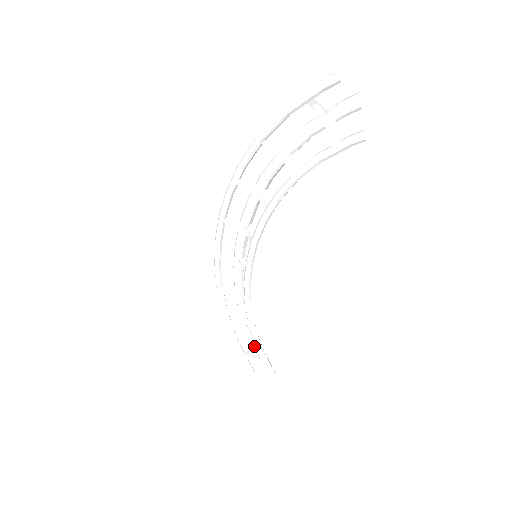
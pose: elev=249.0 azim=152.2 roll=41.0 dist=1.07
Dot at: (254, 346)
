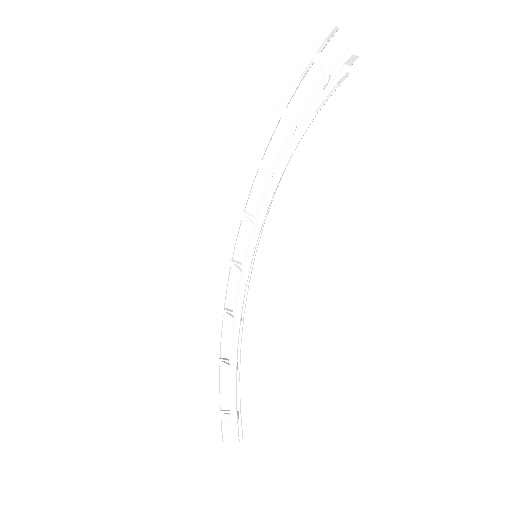
Dot at: occluded
